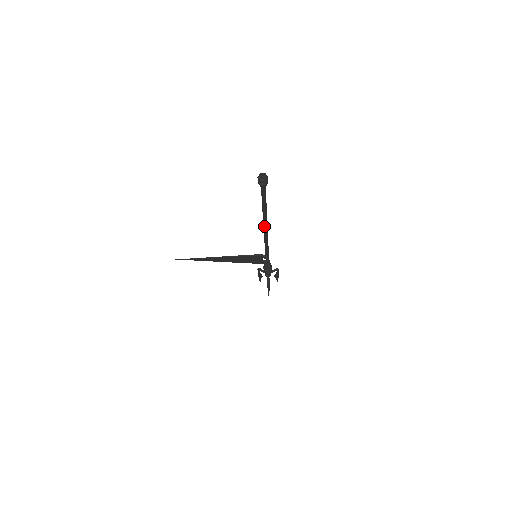
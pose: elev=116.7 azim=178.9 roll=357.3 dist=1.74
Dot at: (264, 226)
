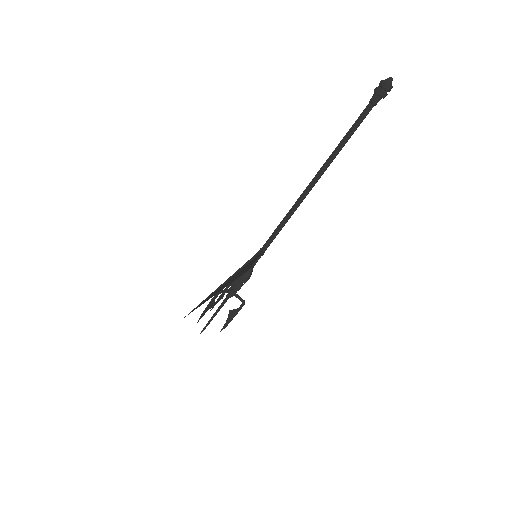
Dot at: occluded
